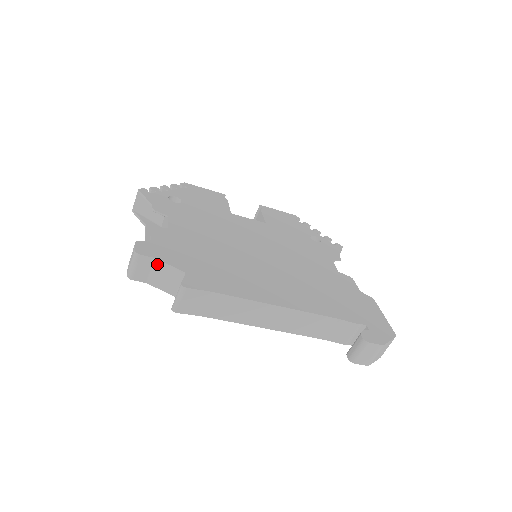
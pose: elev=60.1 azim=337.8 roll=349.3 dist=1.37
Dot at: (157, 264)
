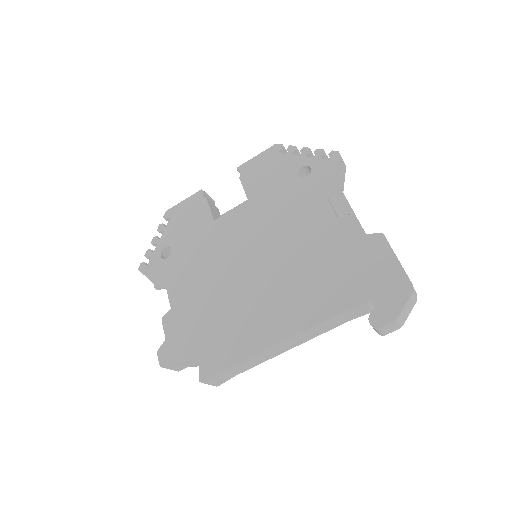
Dot at: (180, 363)
